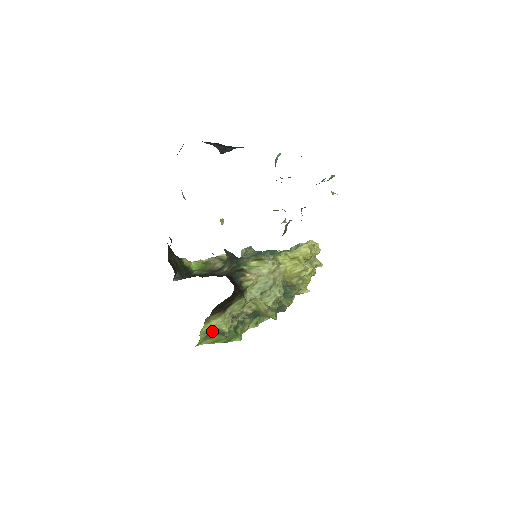
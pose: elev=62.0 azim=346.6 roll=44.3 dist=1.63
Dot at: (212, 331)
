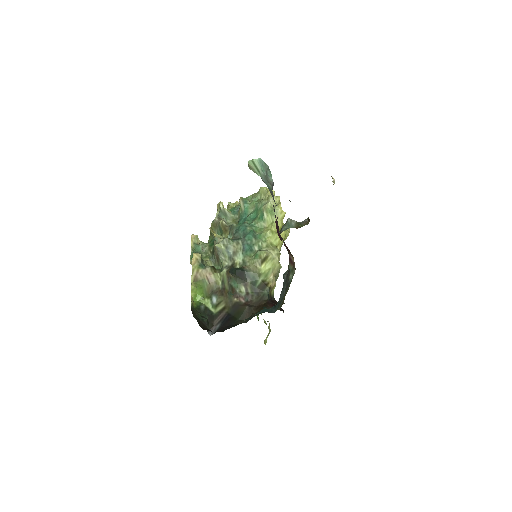
Dot at: occluded
